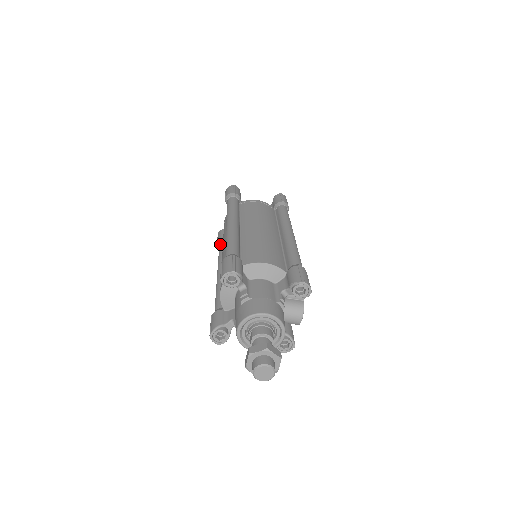
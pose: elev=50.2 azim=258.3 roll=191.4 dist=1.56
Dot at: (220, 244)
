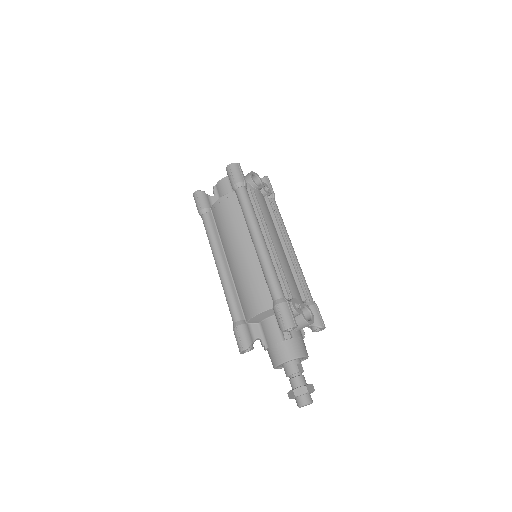
Dot at: occluded
